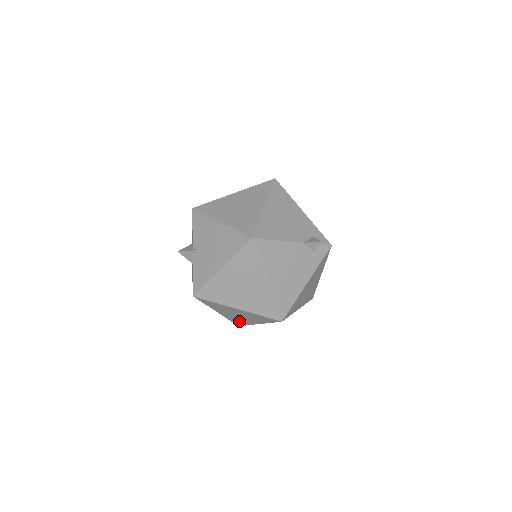
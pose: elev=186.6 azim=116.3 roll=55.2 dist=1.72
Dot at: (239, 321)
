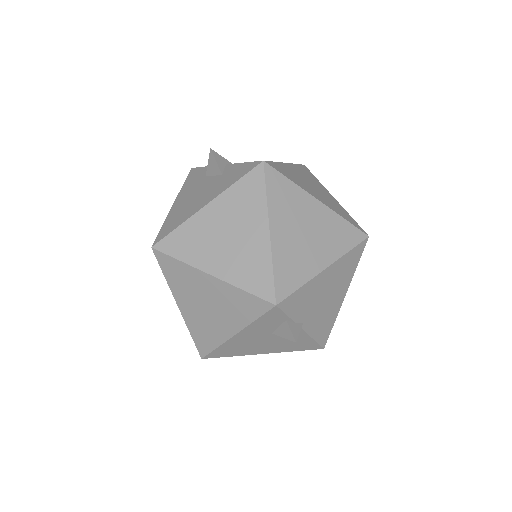
Dot at: (292, 269)
